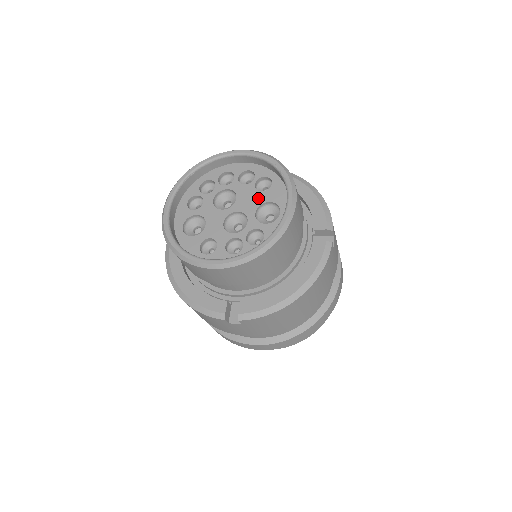
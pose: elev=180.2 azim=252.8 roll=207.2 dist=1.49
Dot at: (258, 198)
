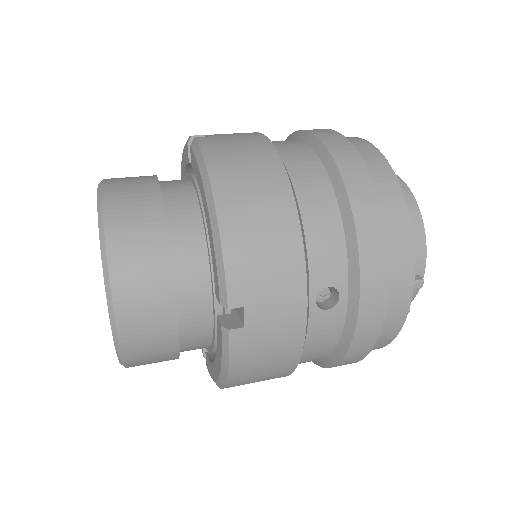
Dot at: occluded
